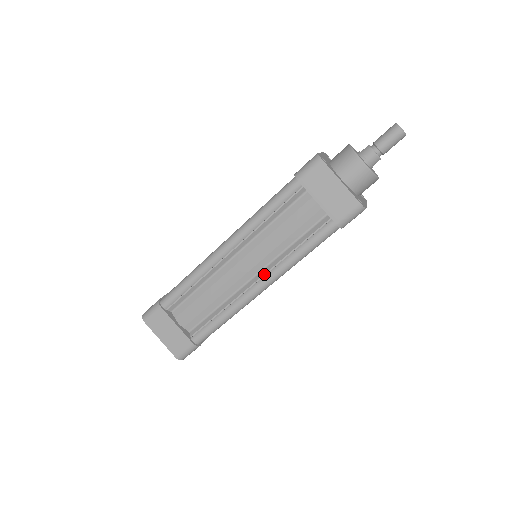
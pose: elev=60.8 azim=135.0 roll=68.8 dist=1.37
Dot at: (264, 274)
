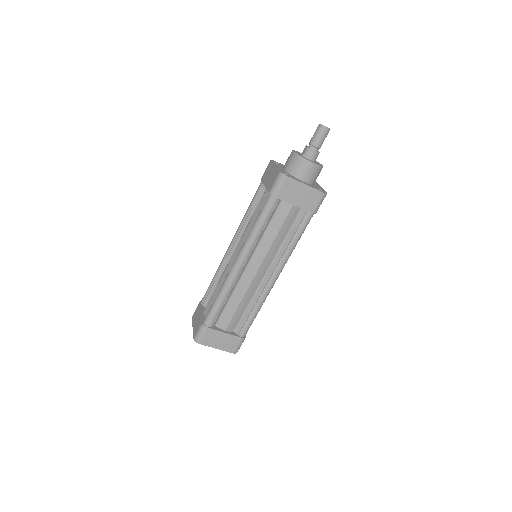
Dot at: (274, 268)
